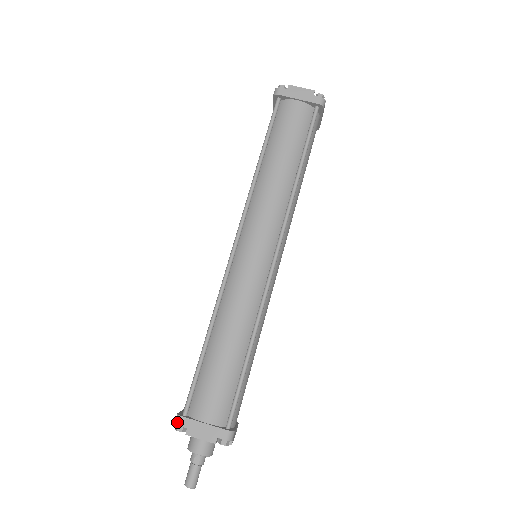
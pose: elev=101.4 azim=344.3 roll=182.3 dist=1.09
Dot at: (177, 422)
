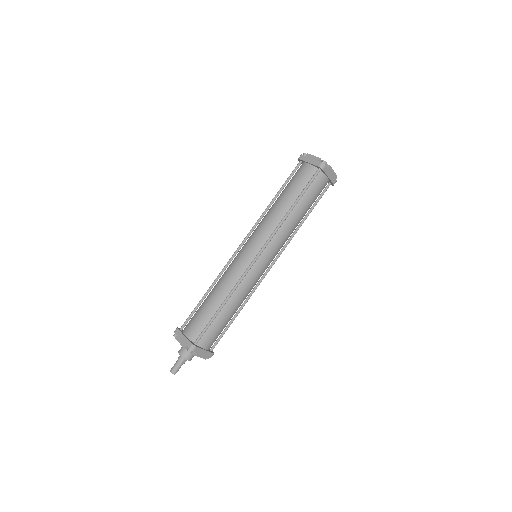
Dot at: (193, 349)
